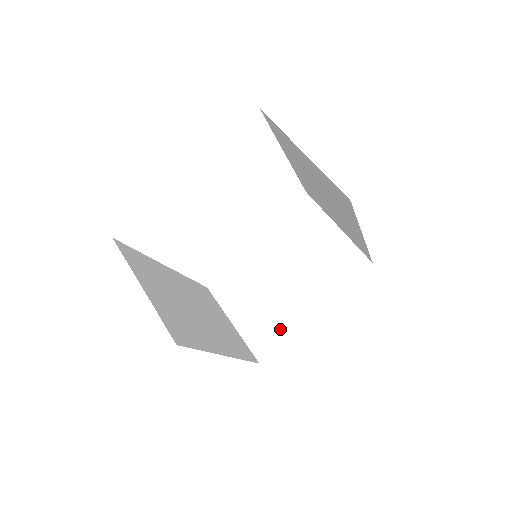
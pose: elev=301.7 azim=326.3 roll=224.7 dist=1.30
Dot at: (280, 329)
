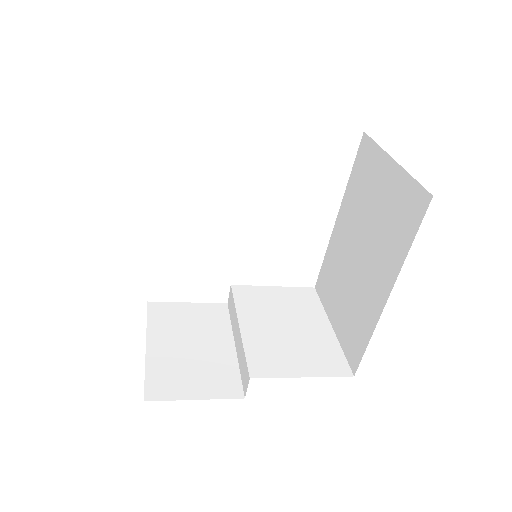
Dot at: (198, 383)
